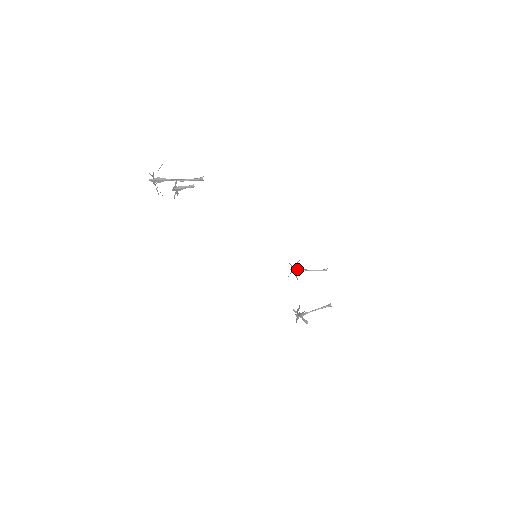
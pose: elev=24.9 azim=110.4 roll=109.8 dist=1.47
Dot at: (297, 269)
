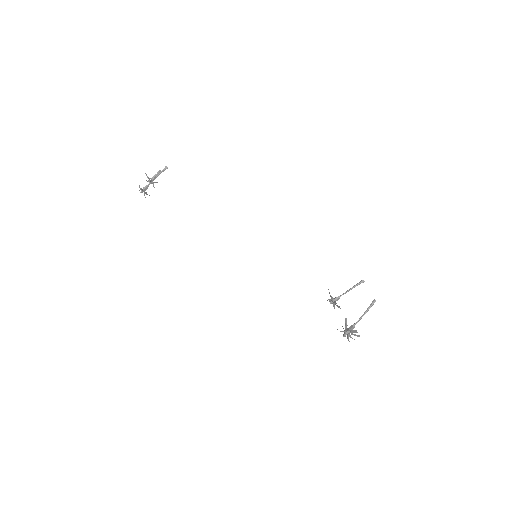
Dot at: (335, 298)
